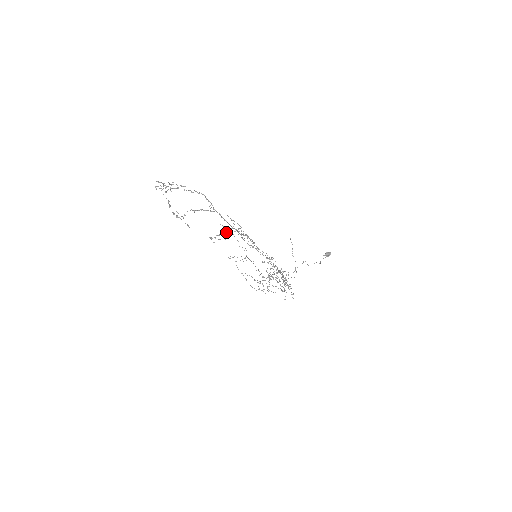
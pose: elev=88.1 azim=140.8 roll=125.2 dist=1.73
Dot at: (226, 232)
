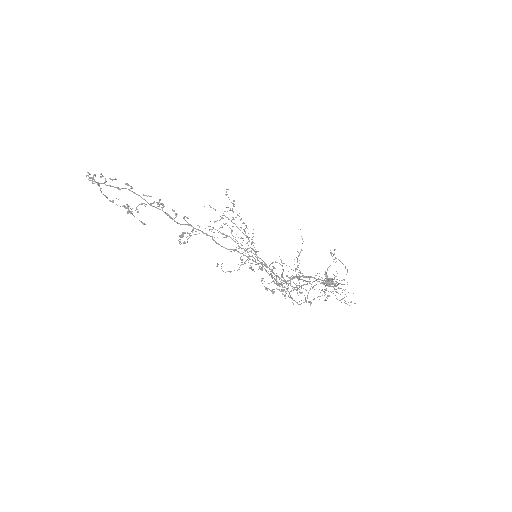
Dot at: occluded
